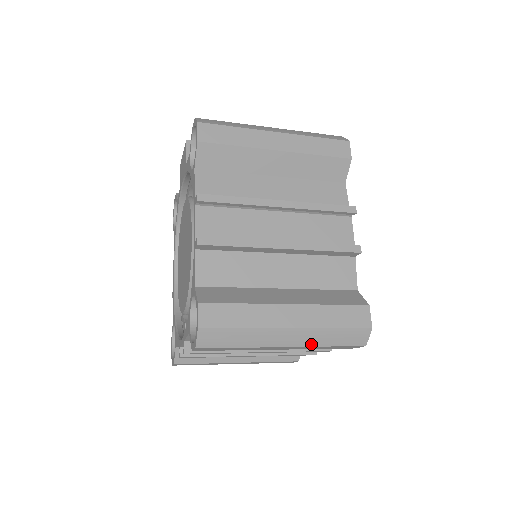
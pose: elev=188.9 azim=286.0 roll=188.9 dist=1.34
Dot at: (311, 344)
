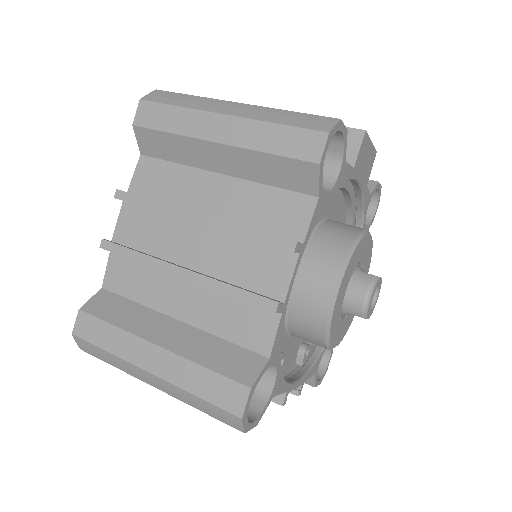
Dot at: (179, 398)
